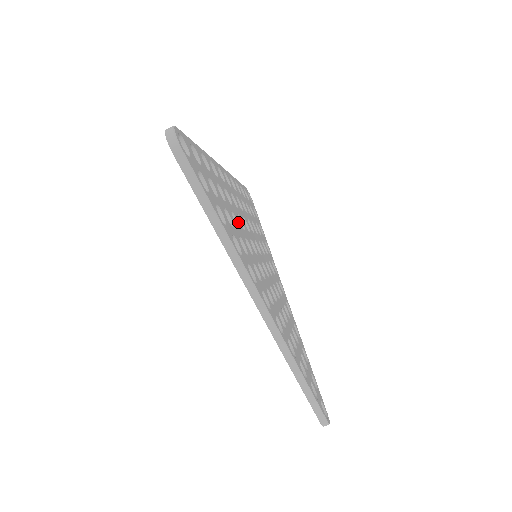
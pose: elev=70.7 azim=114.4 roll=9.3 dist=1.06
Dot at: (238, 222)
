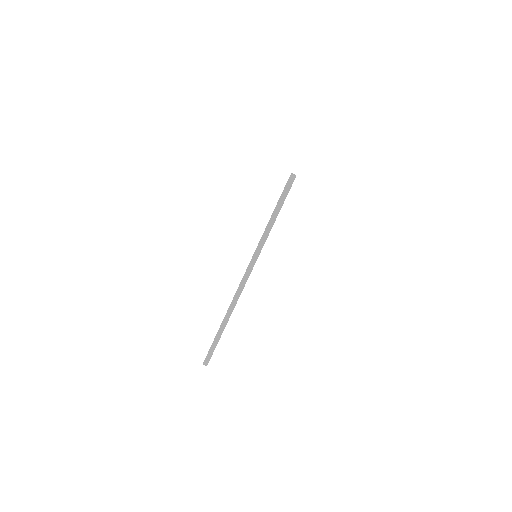
Dot at: occluded
